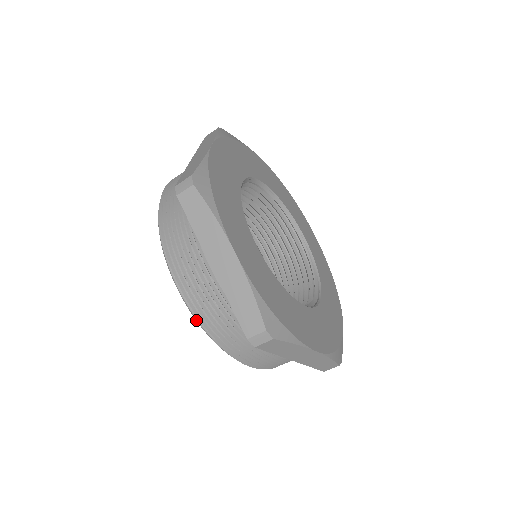
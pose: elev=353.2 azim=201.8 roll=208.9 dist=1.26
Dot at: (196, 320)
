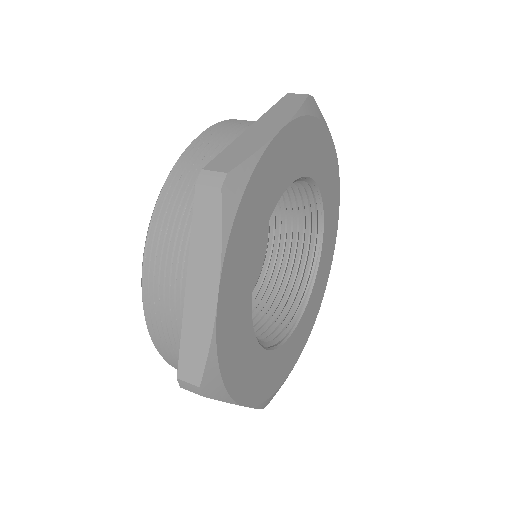
Dot at: occluded
